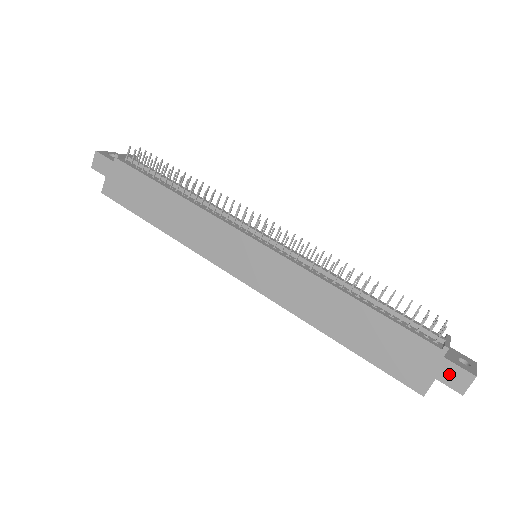
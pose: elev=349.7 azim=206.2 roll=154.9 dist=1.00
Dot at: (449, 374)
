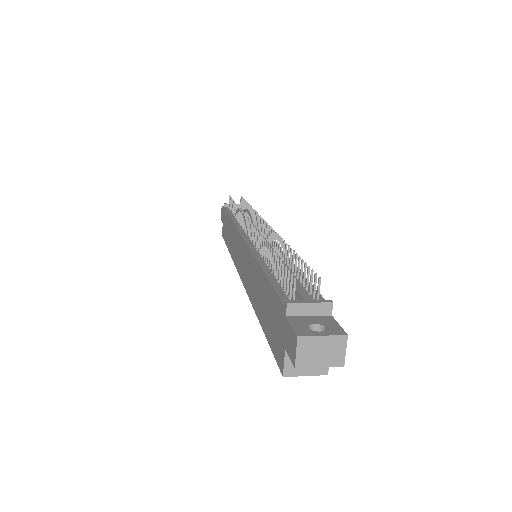
Dot at: (288, 339)
